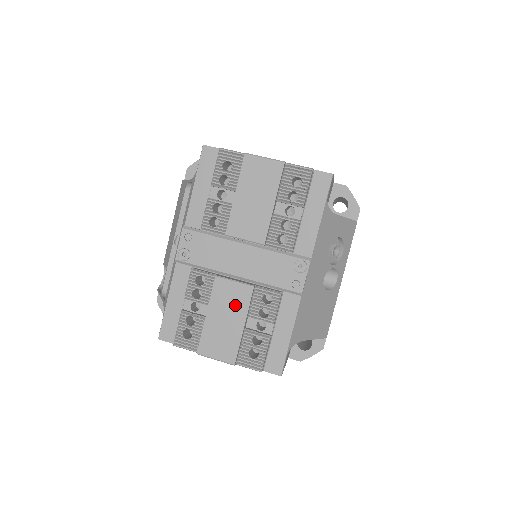
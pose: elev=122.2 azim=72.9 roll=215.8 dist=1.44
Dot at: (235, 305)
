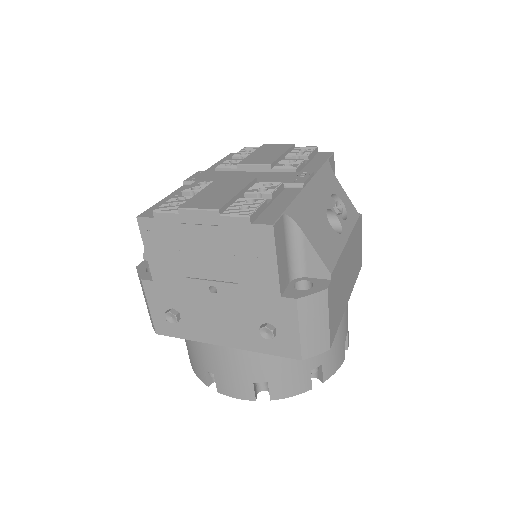
Dot at: (233, 185)
